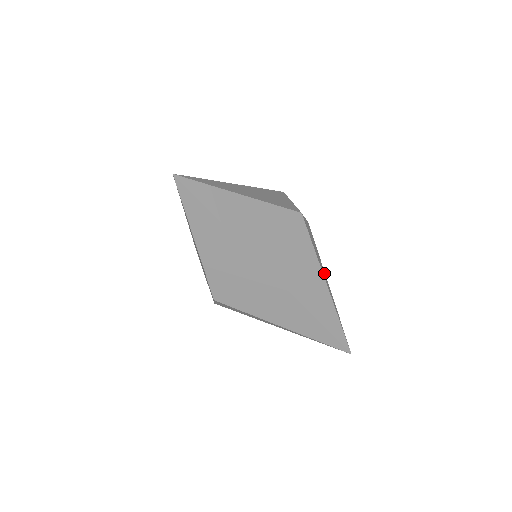
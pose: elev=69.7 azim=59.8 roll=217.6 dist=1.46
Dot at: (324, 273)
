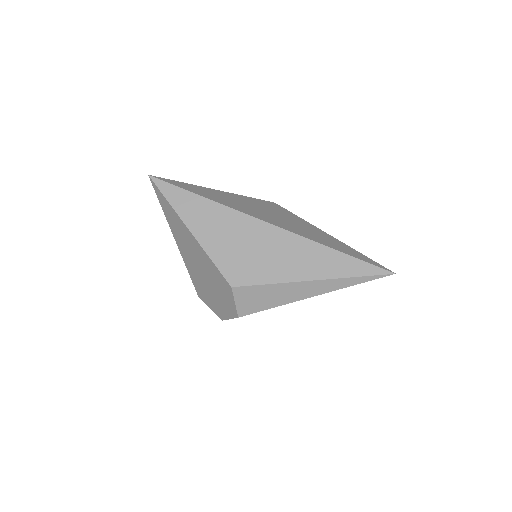
Dot at: occluded
